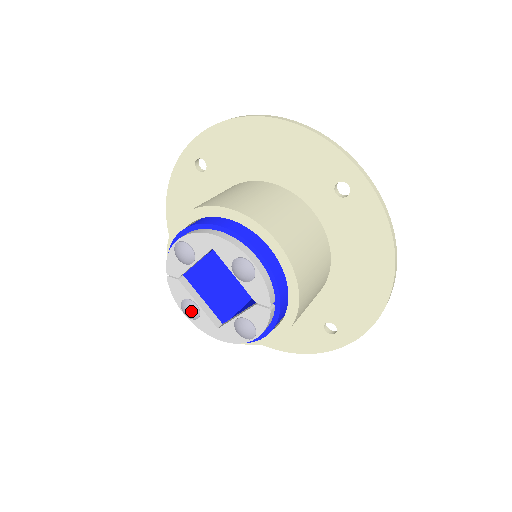
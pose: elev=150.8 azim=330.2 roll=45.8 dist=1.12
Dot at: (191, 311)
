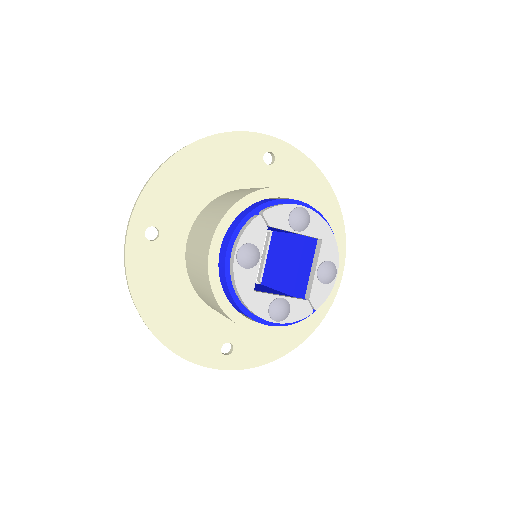
Dot at: (254, 259)
